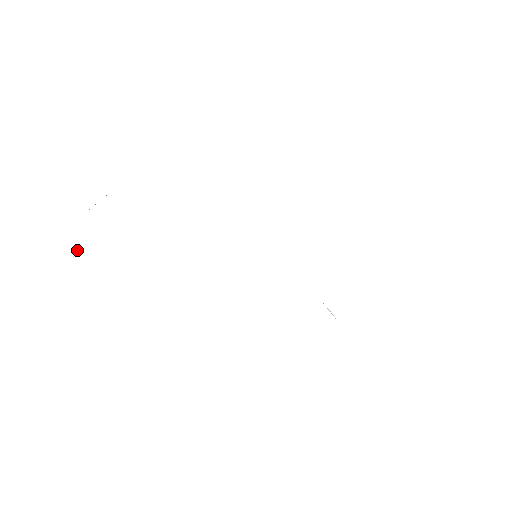
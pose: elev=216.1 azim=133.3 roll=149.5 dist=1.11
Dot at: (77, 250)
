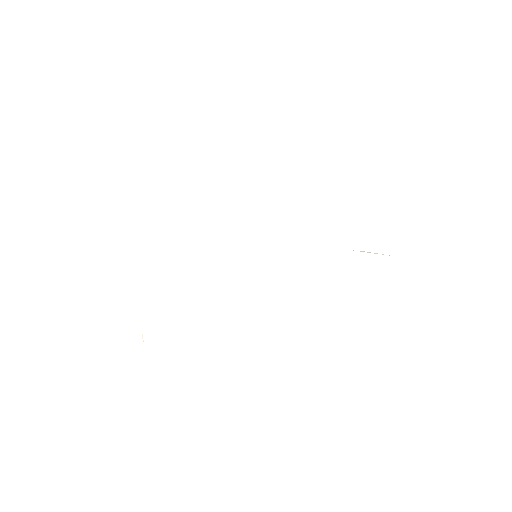
Dot at: (142, 335)
